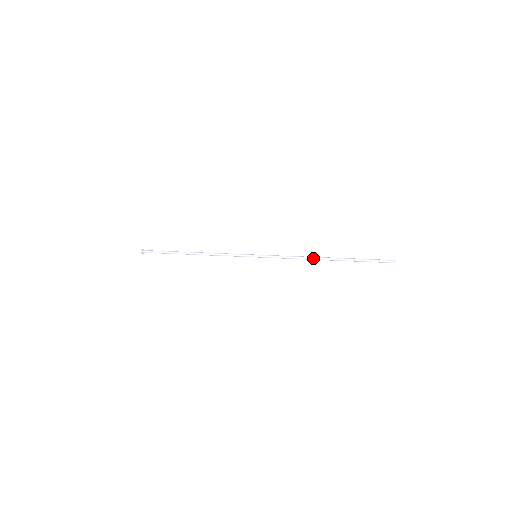
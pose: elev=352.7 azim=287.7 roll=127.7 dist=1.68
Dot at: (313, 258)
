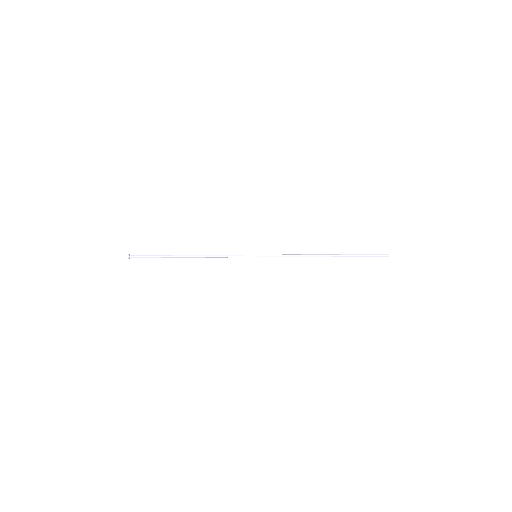
Dot at: (313, 256)
